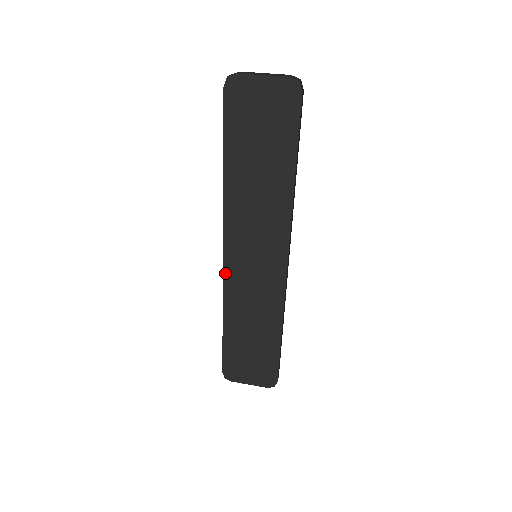
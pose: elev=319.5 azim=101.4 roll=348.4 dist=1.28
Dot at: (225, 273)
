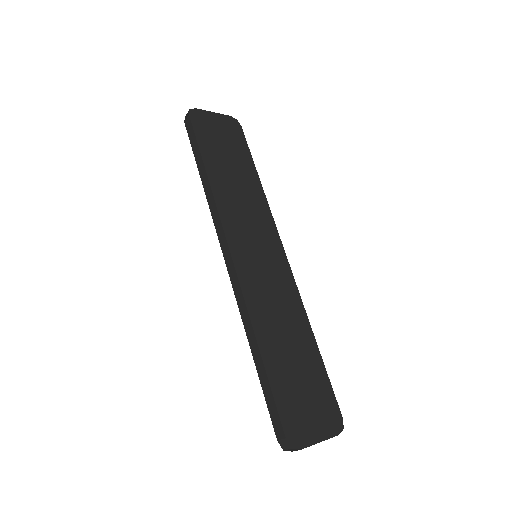
Dot at: (239, 275)
